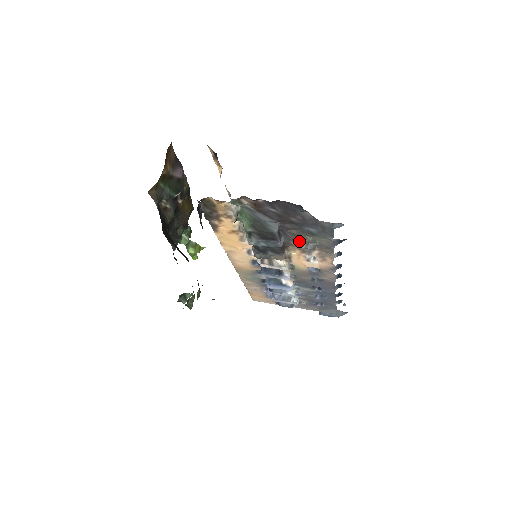
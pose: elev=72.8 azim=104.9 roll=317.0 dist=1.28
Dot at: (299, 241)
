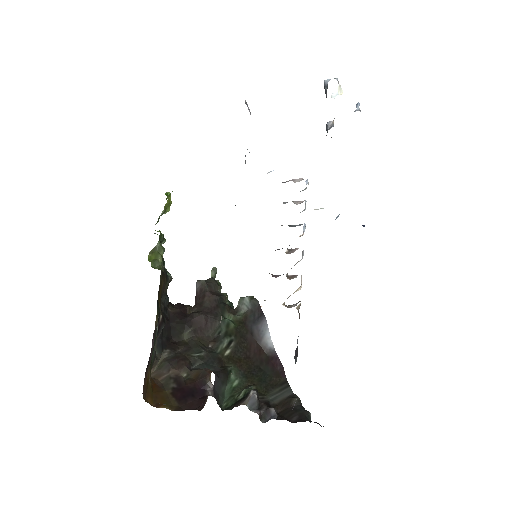
Dot at: occluded
